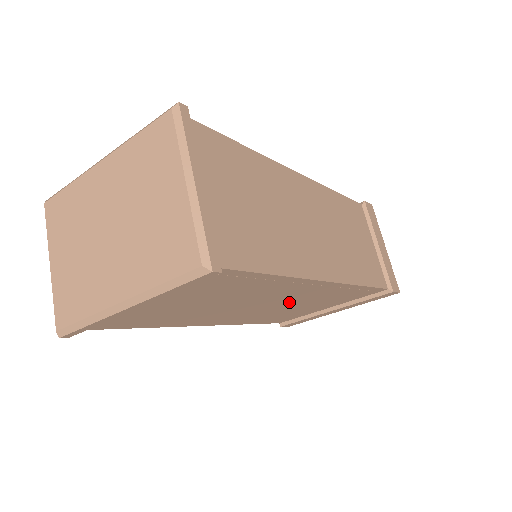
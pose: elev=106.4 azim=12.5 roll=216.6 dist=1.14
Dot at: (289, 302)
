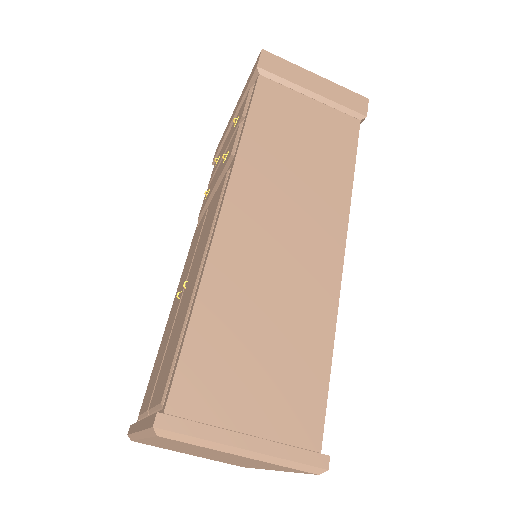
Dot at: occluded
